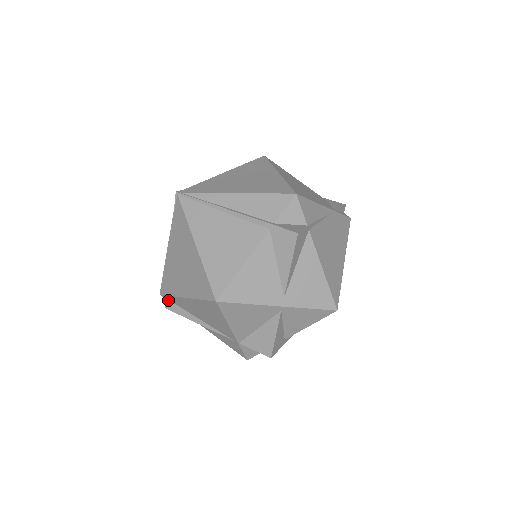
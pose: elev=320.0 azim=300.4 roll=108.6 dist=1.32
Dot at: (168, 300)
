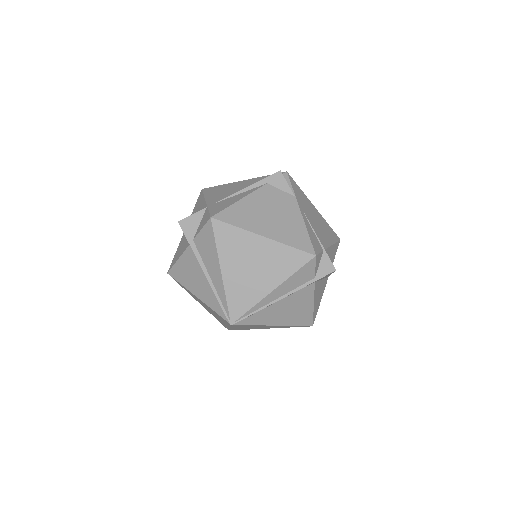
Dot at: occluded
